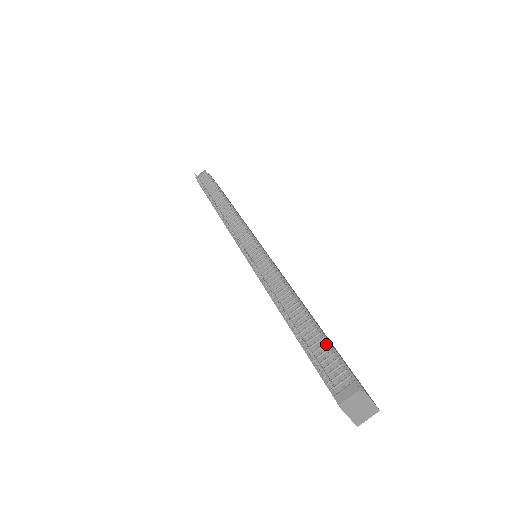
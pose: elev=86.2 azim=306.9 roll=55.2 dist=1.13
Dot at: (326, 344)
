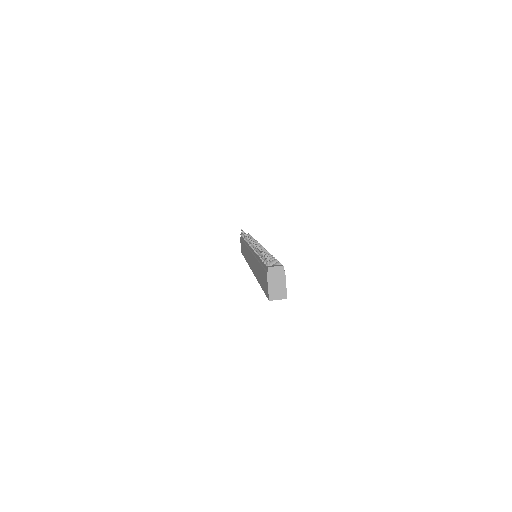
Dot at: (276, 260)
